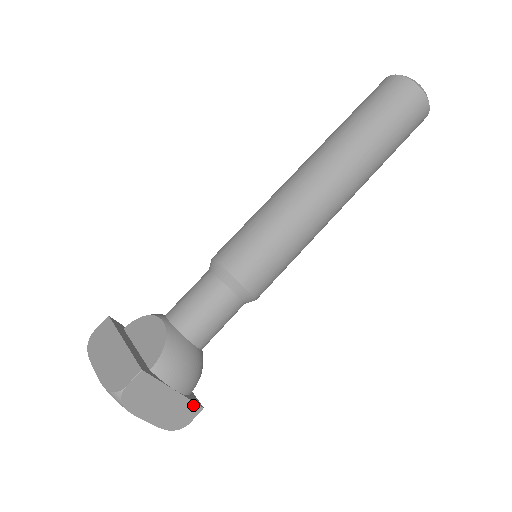
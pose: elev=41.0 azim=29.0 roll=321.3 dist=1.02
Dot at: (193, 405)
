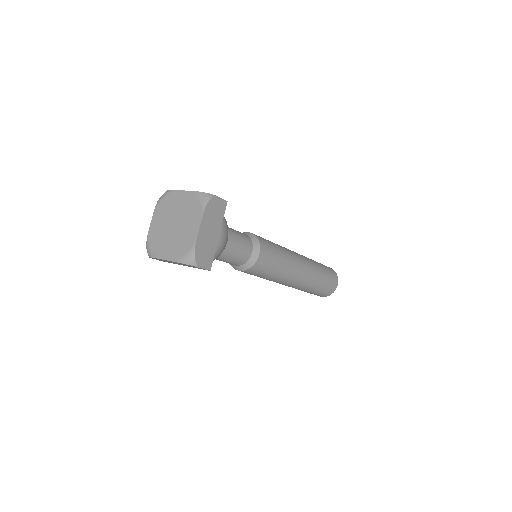
Dot at: (211, 259)
